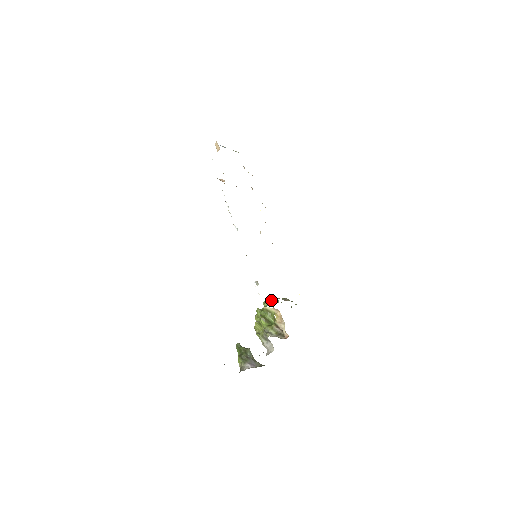
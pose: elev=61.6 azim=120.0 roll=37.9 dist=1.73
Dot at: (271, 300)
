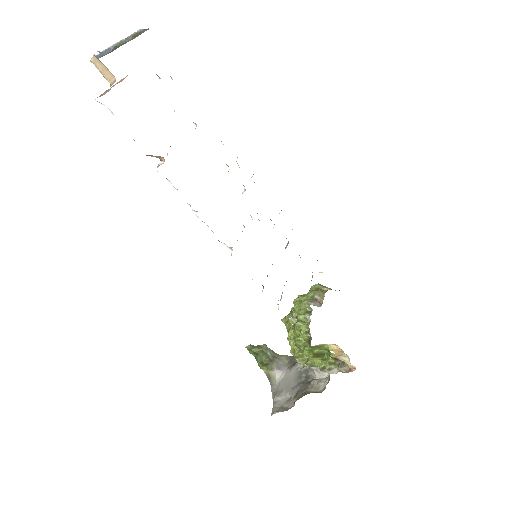
Dot at: (305, 317)
